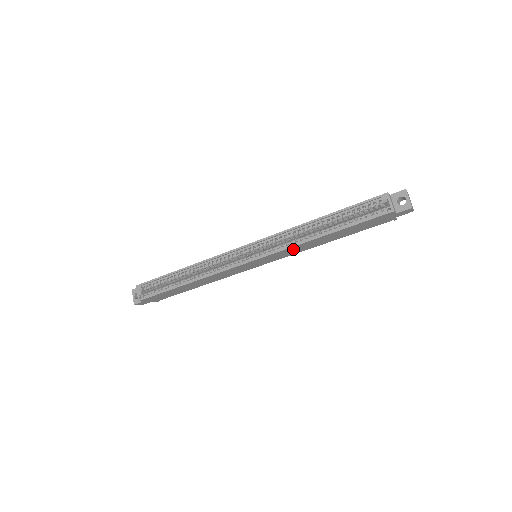
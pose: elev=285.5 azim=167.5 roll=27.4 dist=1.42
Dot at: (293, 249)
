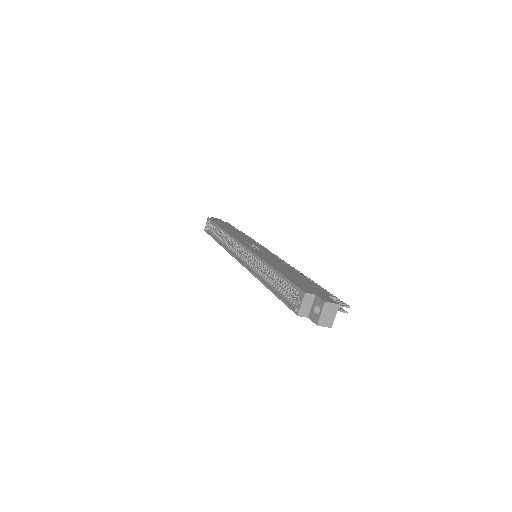
Dot at: occluded
